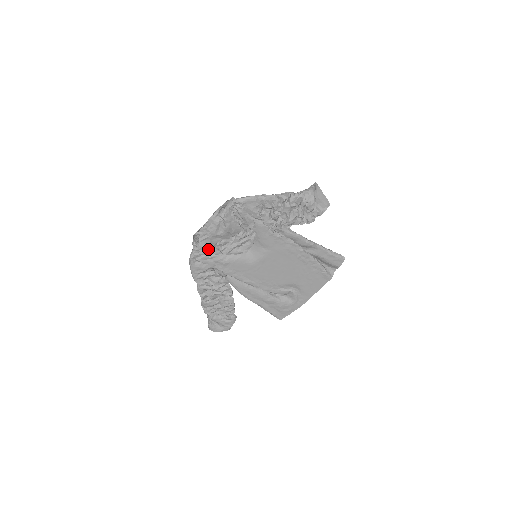
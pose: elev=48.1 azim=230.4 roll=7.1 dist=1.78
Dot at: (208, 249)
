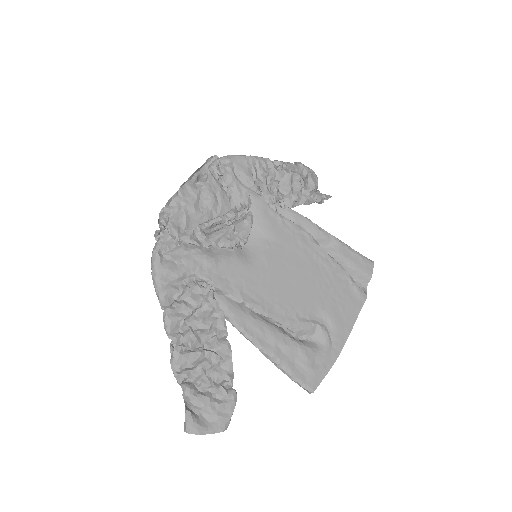
Dot at: (184, 234)
